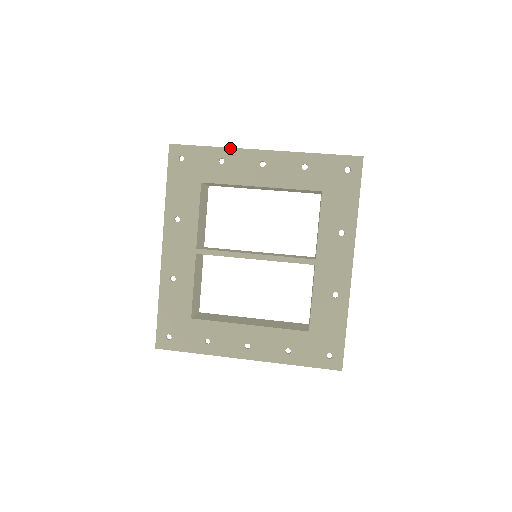
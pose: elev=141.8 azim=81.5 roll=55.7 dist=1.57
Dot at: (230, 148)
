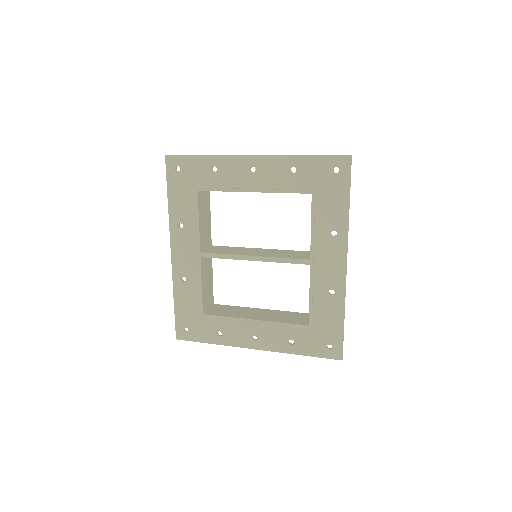
Dot at: (221, 156)
